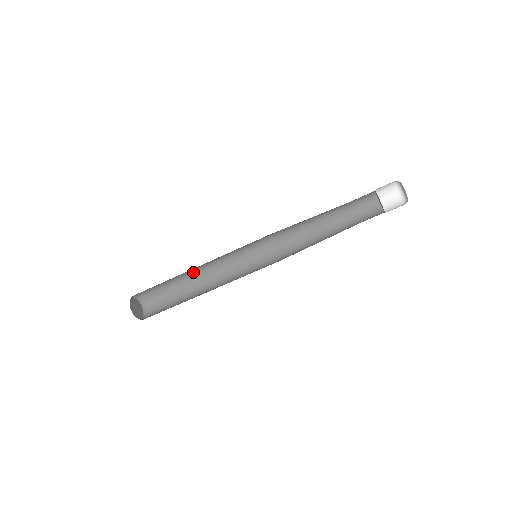
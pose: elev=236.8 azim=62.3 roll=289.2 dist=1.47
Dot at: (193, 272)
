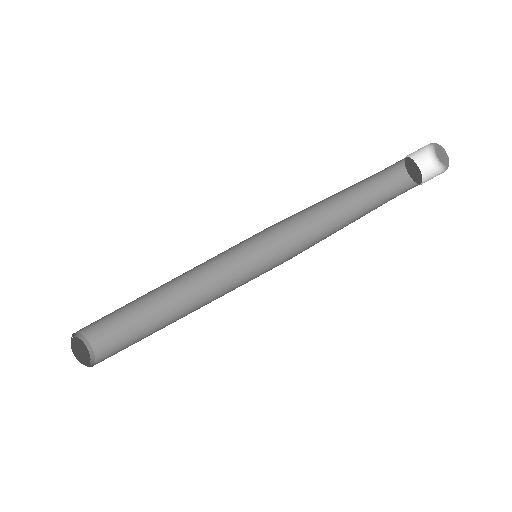
Dot at: (166, 291)
